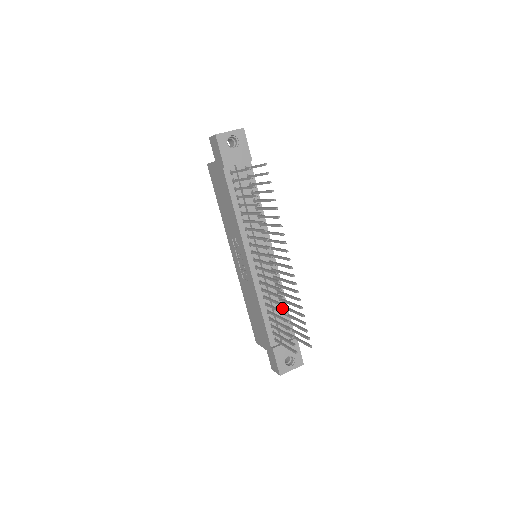
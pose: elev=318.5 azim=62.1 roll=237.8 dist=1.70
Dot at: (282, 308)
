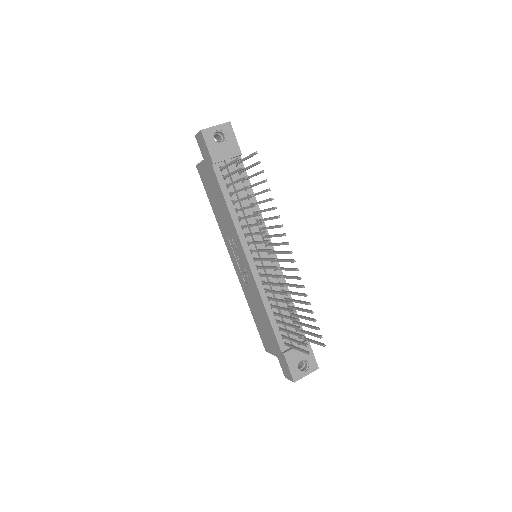
Dot at: occluded
